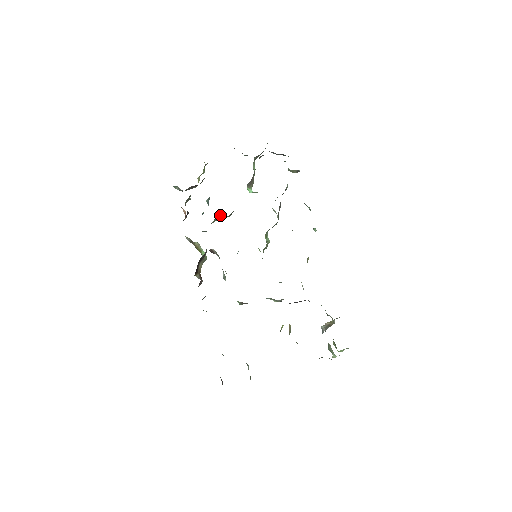
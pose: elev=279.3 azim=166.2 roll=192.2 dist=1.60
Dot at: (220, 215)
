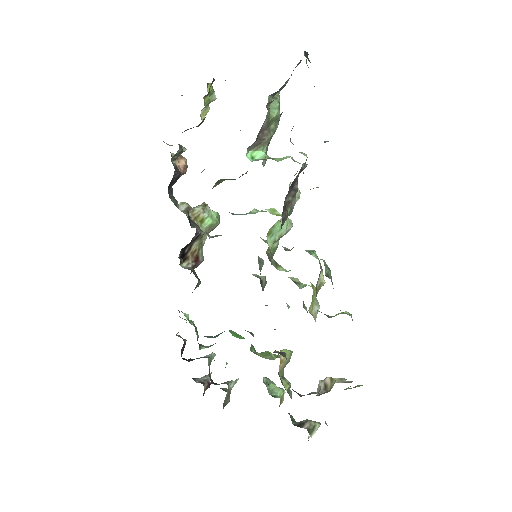
Dot at: occluded
